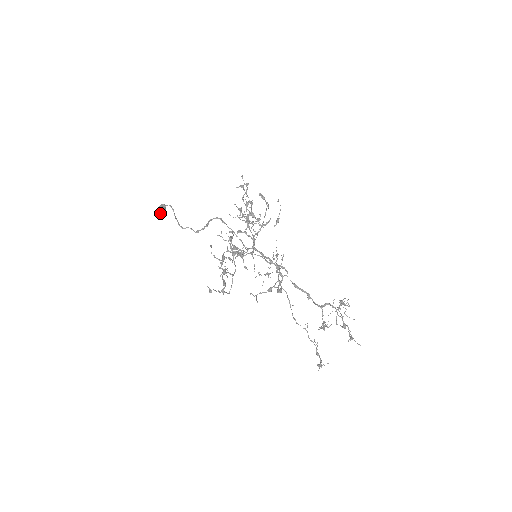
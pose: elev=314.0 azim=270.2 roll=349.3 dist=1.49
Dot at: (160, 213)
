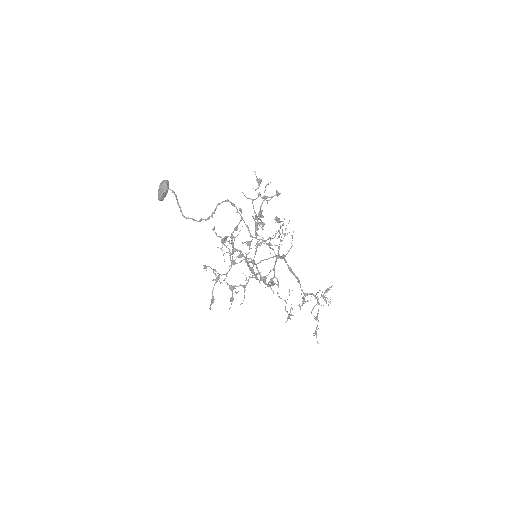
Dot at: (160, 198)
